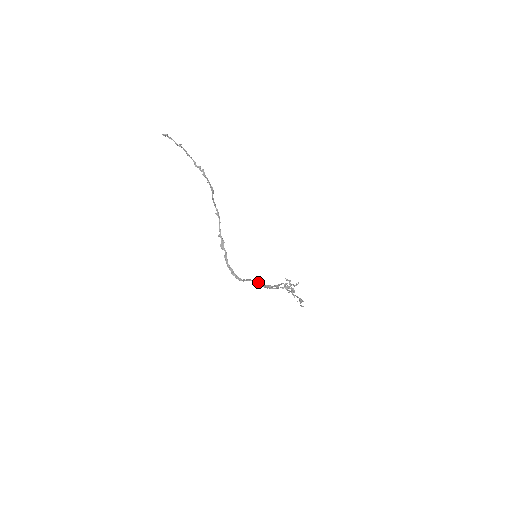
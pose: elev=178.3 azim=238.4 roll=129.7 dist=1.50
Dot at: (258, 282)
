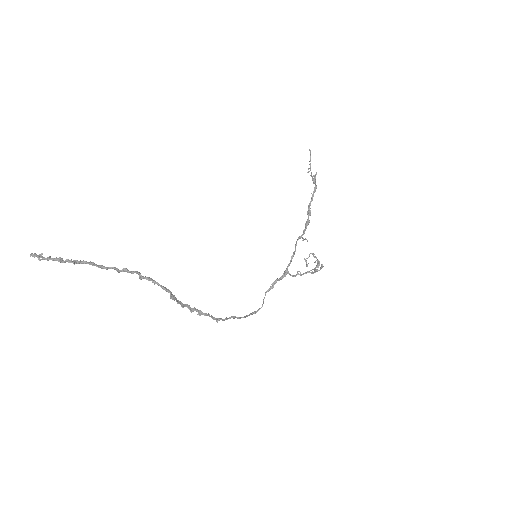
Dot at: (275, 281)
